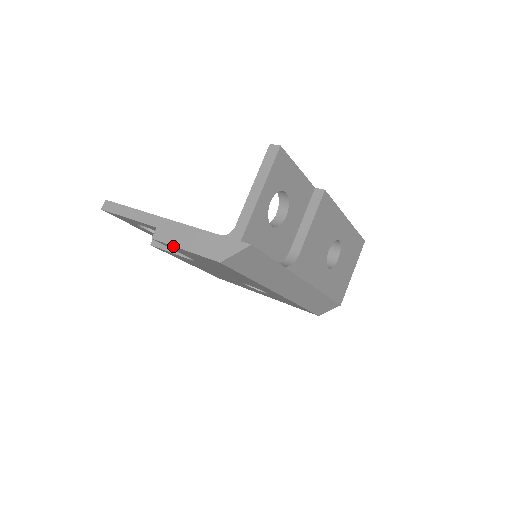
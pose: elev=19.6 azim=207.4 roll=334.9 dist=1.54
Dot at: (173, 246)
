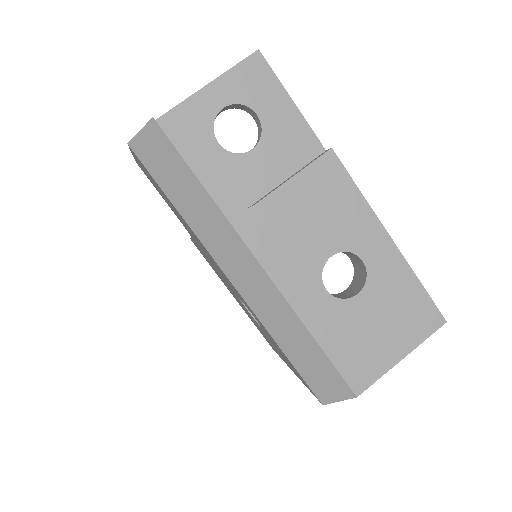
Dot at: occluded
